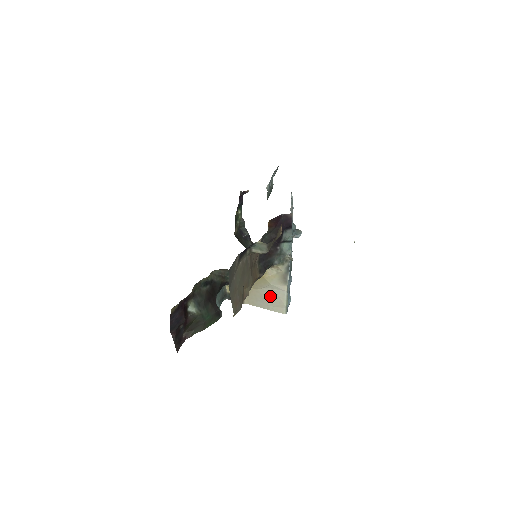
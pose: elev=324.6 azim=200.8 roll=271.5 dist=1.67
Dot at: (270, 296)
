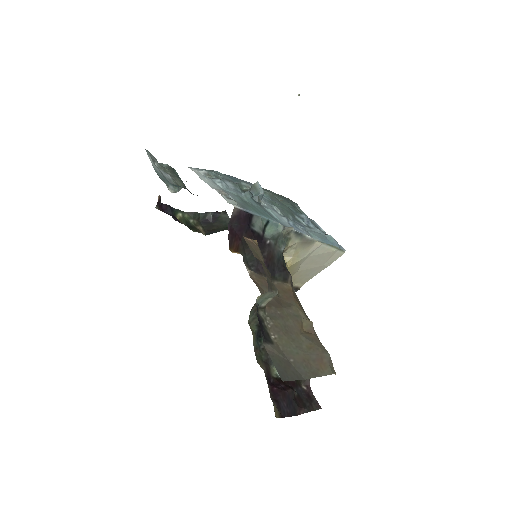
Dot at: (314, 262)
